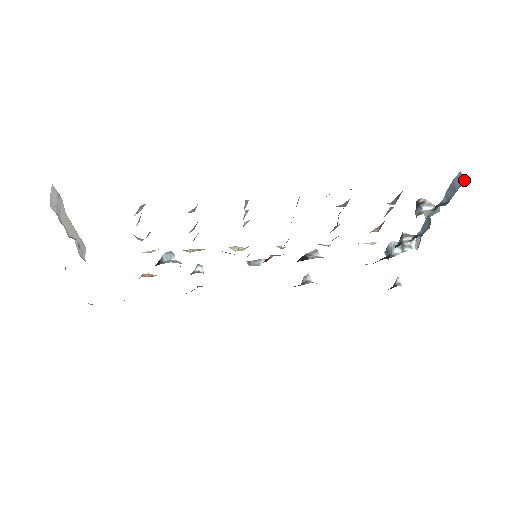
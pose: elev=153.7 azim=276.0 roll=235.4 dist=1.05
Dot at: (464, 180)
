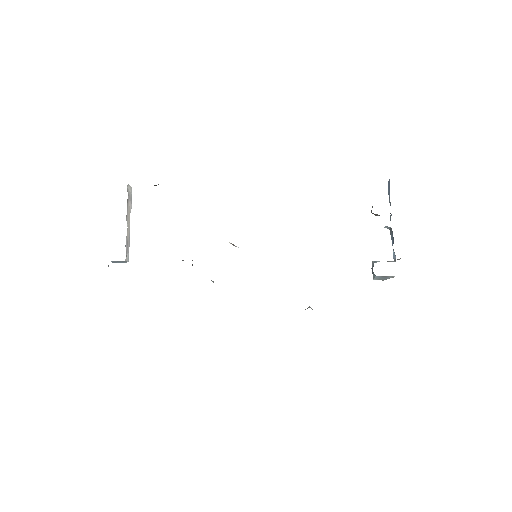
Dot at: occluded
